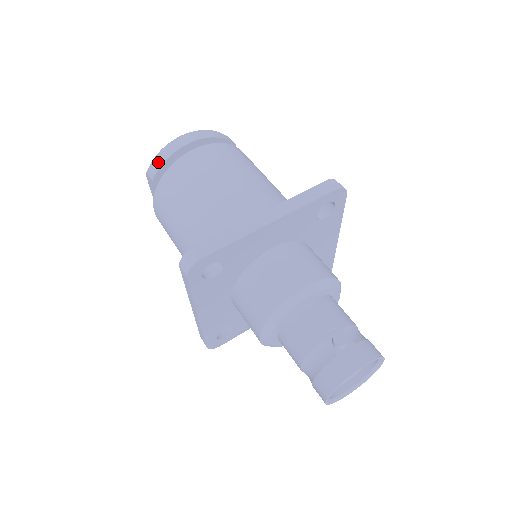
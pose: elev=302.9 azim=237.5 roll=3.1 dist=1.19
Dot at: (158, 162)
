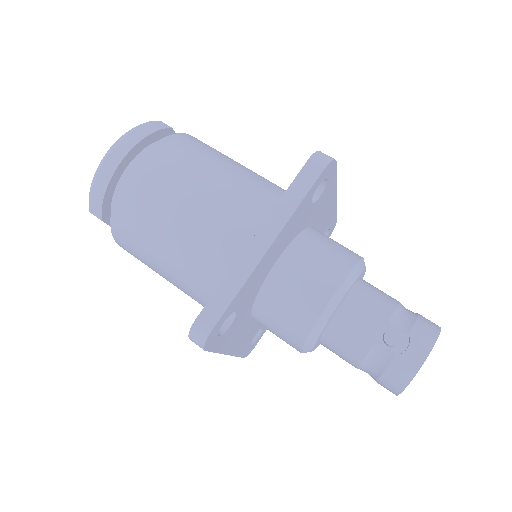
Dot at: (97, 198)
